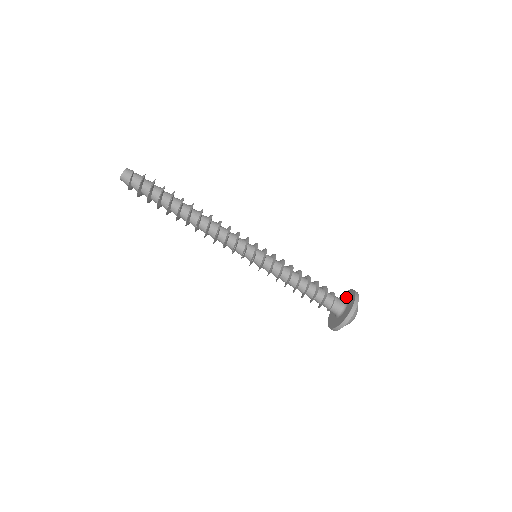
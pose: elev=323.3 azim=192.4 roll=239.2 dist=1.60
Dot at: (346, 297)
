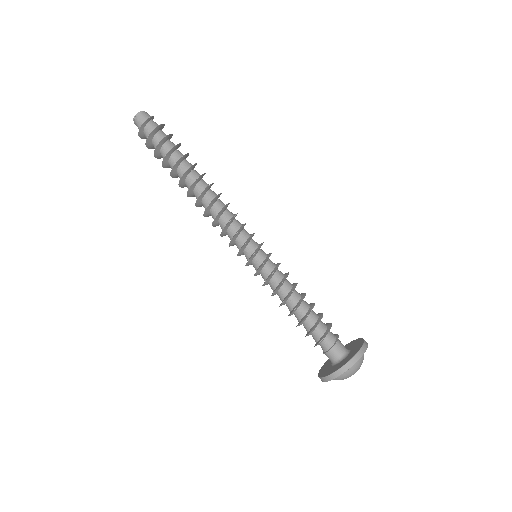
Dot at: occluded
